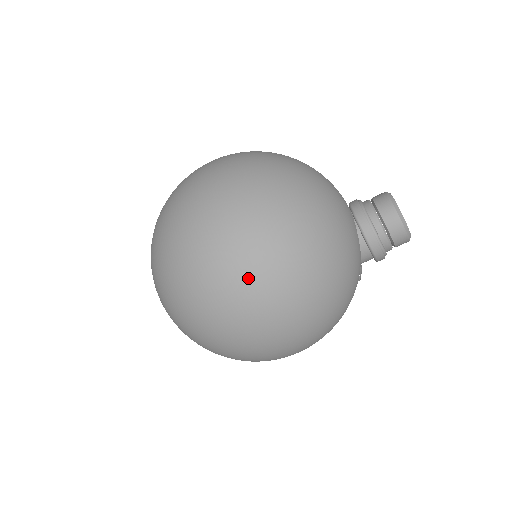
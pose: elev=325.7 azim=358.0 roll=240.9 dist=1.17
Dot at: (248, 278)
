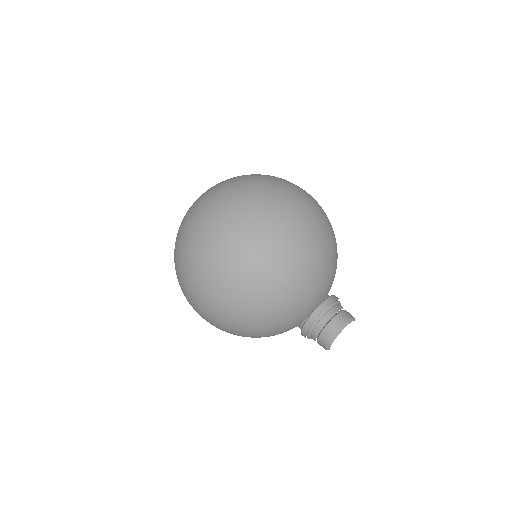
Dot at: (201, 304)
